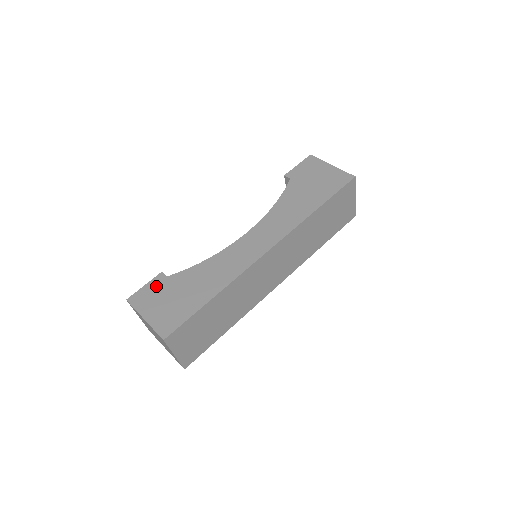
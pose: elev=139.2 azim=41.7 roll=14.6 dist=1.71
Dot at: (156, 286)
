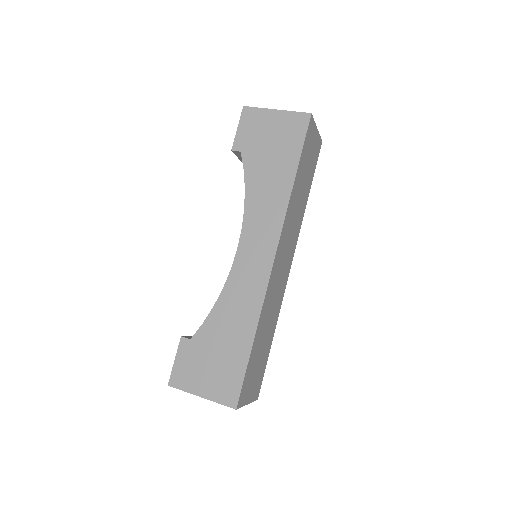
Dot at: (187, 356)
